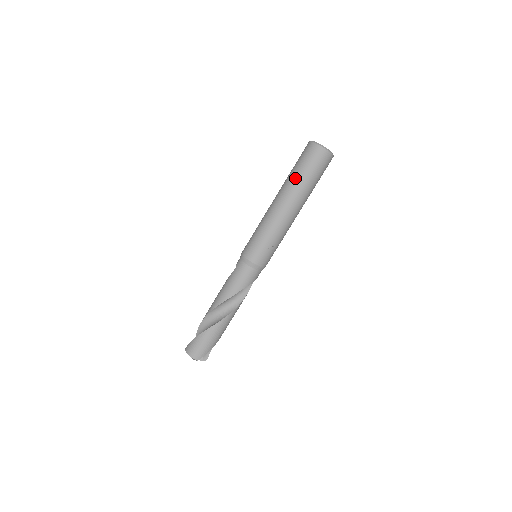
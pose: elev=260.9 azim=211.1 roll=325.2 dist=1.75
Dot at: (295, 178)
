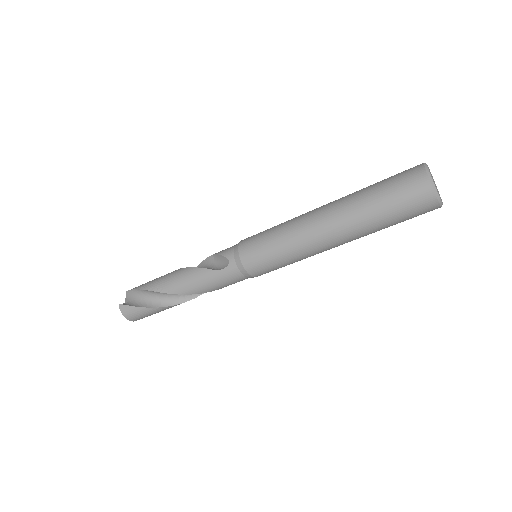
Dot at: (373, 222)
